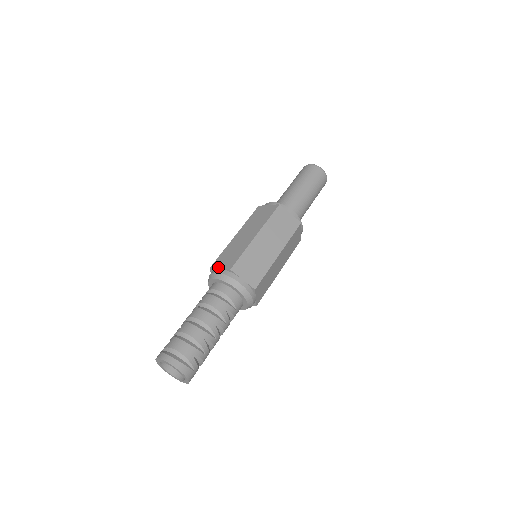
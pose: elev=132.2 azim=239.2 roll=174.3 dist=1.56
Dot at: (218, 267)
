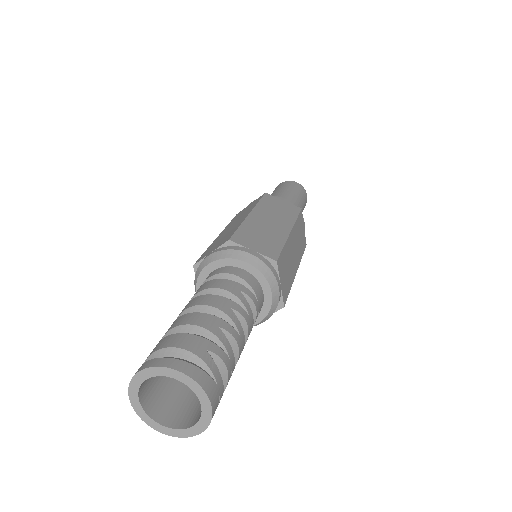
Dot at: (207, 254)
